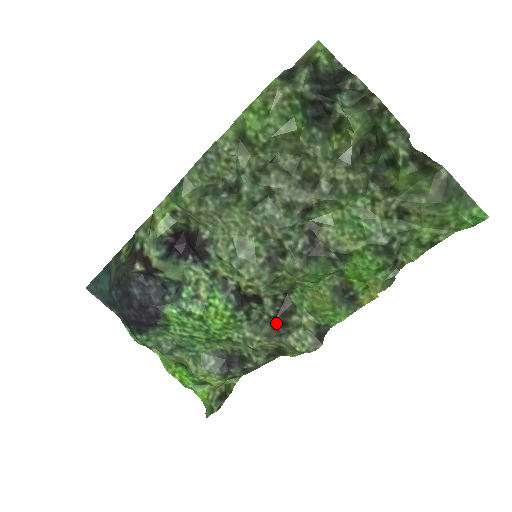
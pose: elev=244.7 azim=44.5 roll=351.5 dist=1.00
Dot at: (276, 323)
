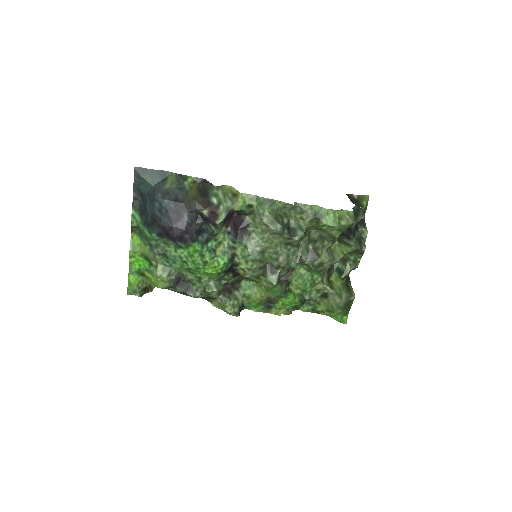
Dot at: (226, 288)
